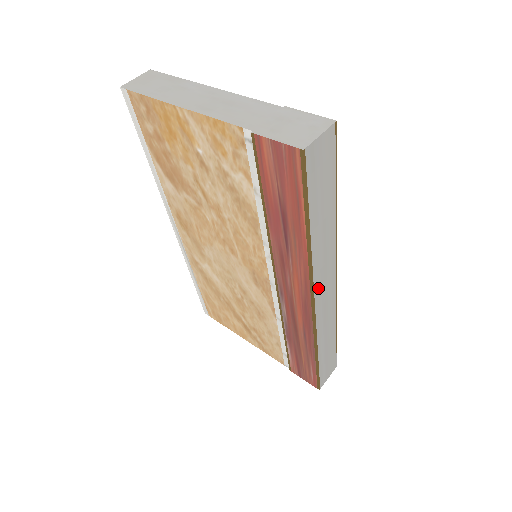
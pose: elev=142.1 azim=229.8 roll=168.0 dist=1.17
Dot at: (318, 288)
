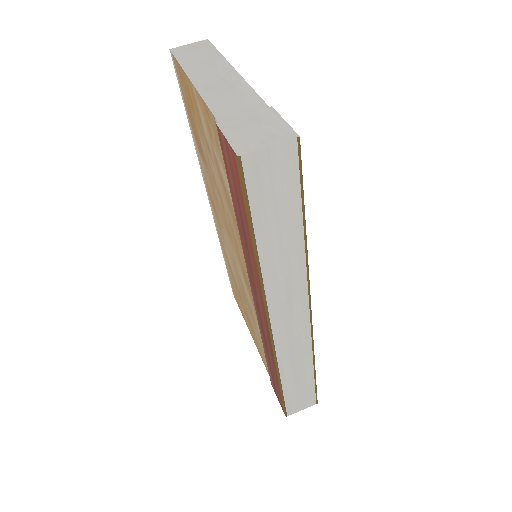
Dot at: (276, 311)
